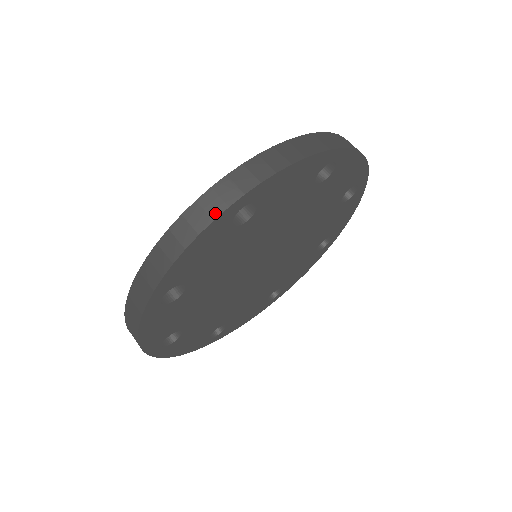
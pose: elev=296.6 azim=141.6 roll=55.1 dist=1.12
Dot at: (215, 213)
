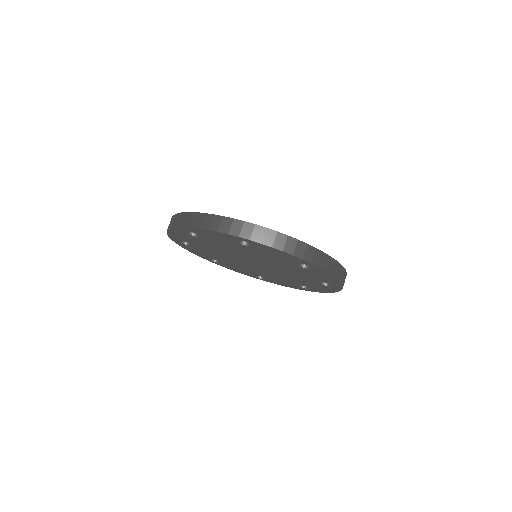
Dot at: (173, 225)
